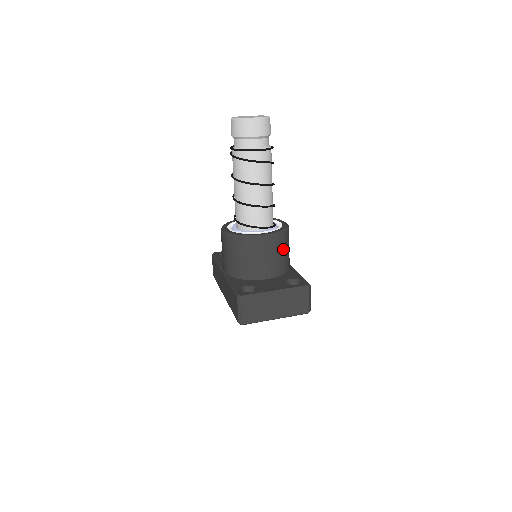
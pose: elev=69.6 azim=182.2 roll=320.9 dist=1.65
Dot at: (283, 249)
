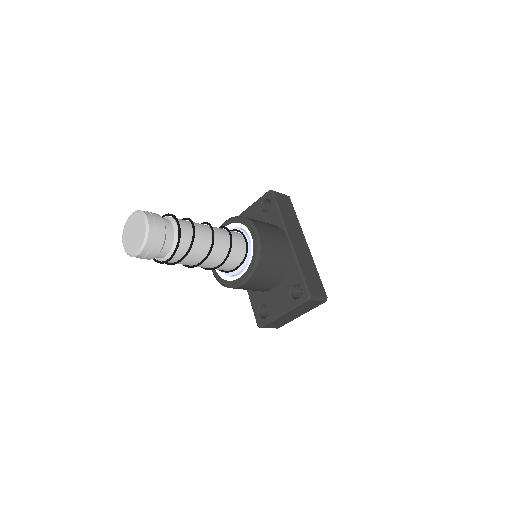
Dot at: (268, 269)
